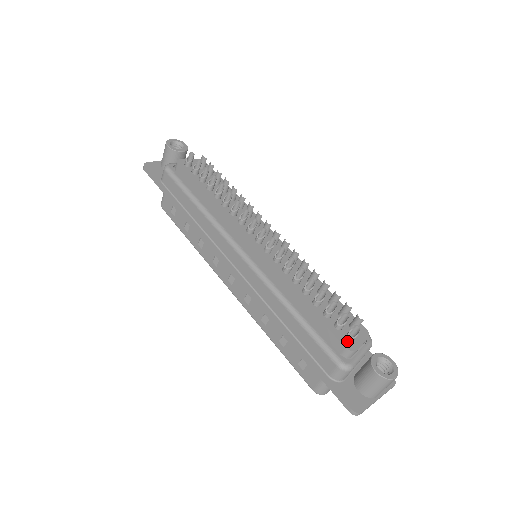
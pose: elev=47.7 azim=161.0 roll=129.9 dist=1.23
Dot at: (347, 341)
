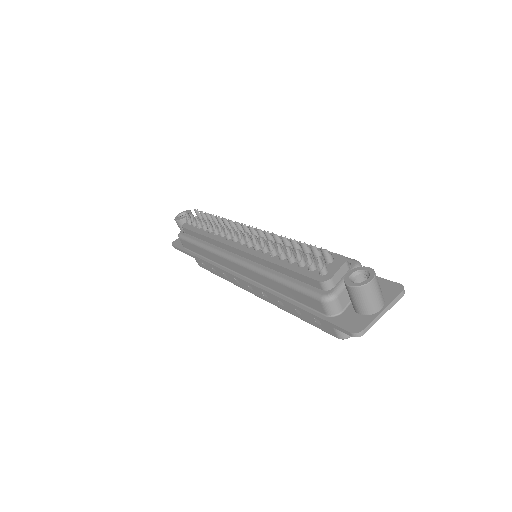
Dot at: (321, 275)
